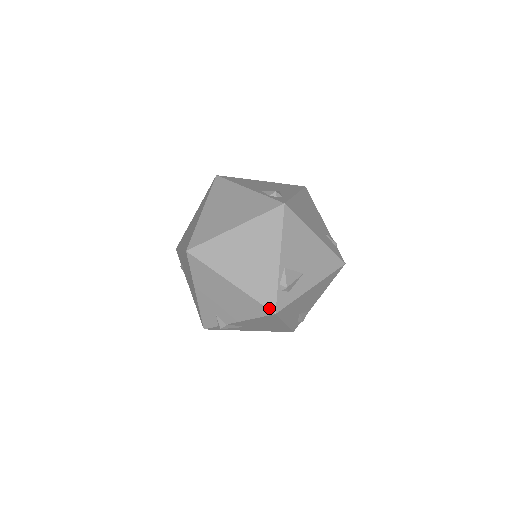
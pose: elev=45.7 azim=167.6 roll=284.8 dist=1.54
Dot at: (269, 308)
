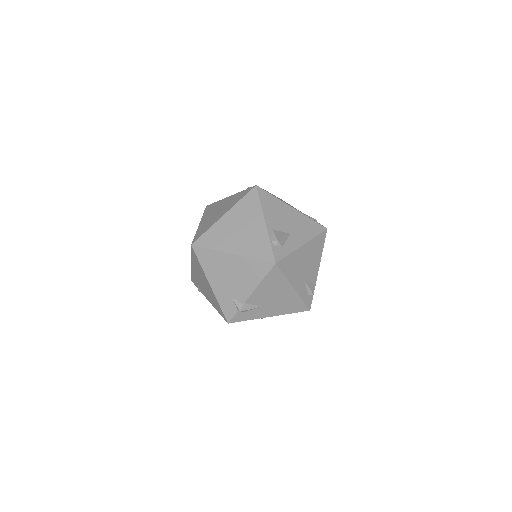
Dot at: (269, 261)
